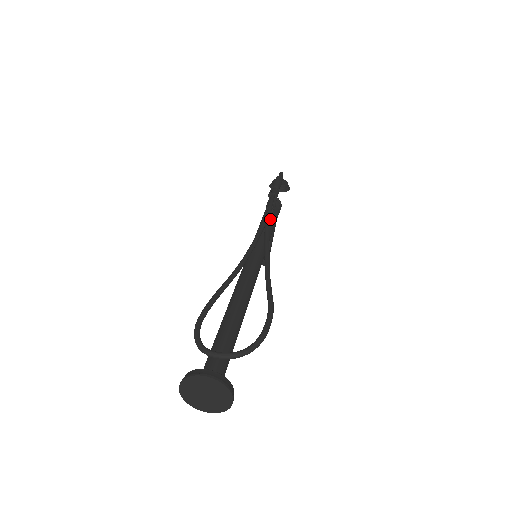
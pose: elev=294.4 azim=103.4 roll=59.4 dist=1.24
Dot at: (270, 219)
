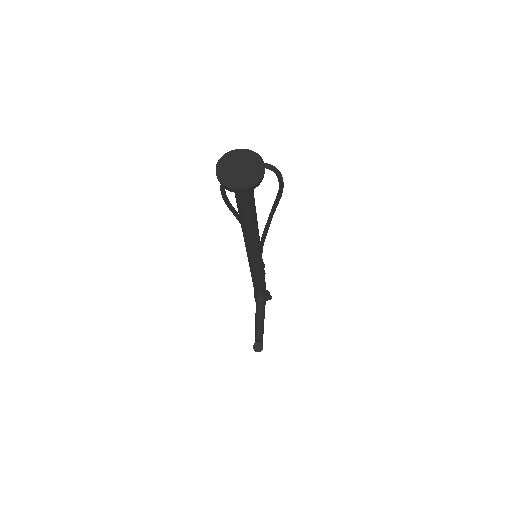
Dot at: occluded
